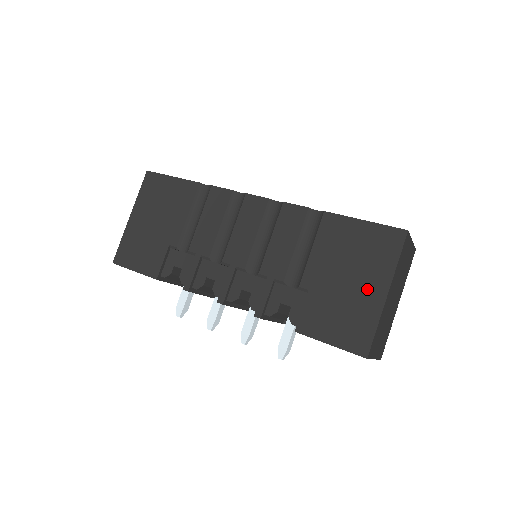
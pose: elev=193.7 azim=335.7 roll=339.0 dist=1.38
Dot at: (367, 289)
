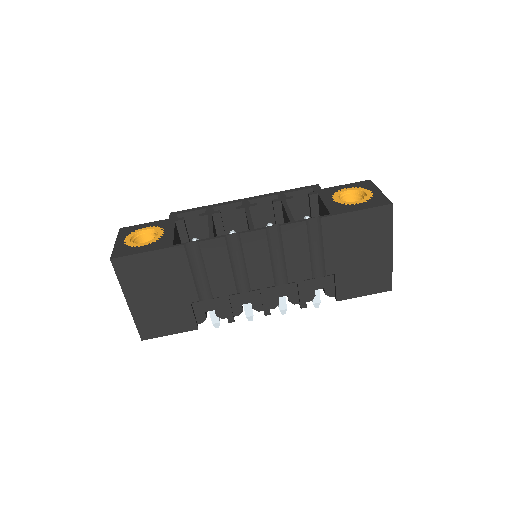
Dot at: (377, 254)
